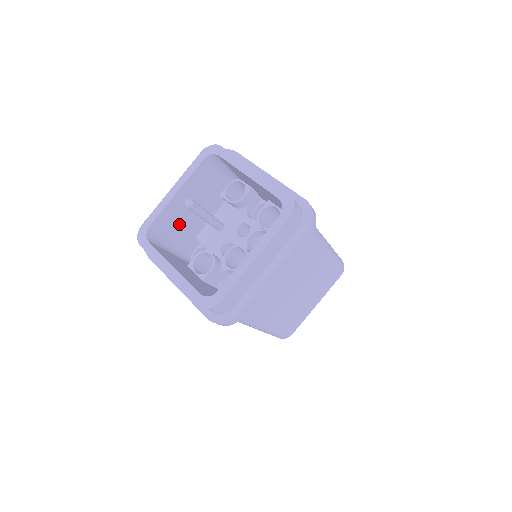
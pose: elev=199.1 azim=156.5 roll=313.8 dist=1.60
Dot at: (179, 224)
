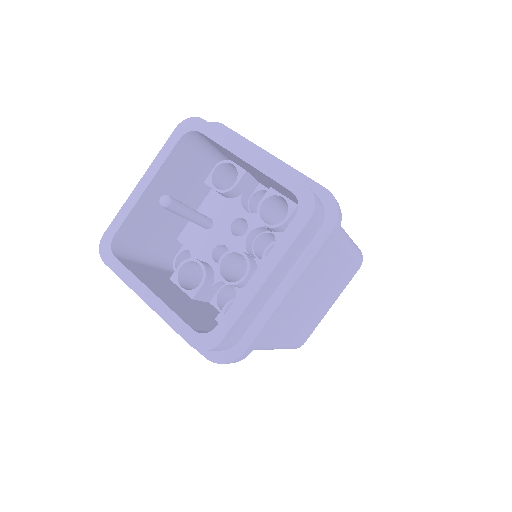
Dot at: (154, 226)
